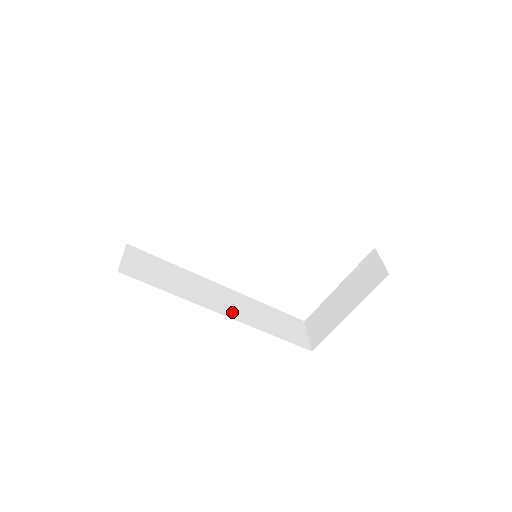
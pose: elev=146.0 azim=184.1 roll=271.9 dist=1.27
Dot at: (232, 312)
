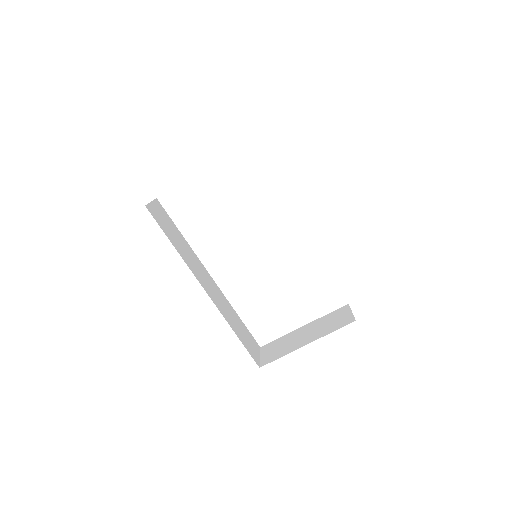
Dot at: (212, 295)
